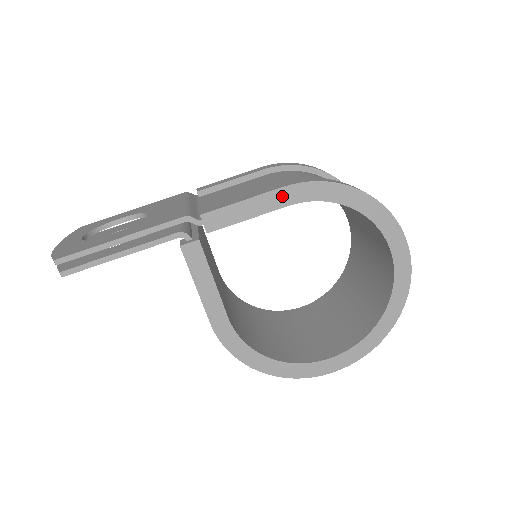
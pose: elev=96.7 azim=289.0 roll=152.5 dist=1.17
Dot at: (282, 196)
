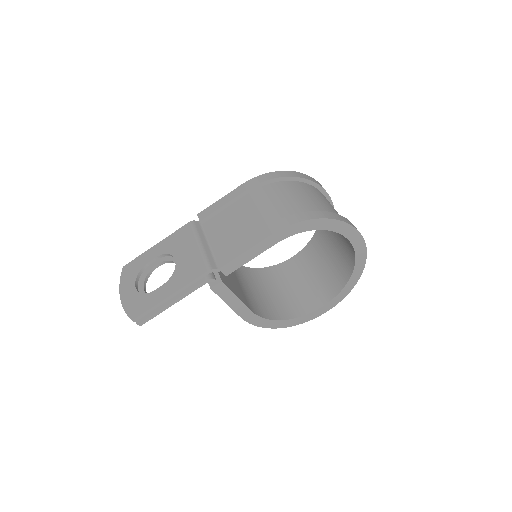
Dot at: (270, 240)
